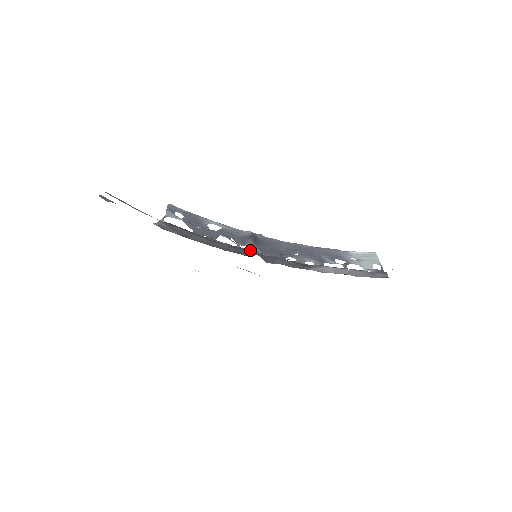
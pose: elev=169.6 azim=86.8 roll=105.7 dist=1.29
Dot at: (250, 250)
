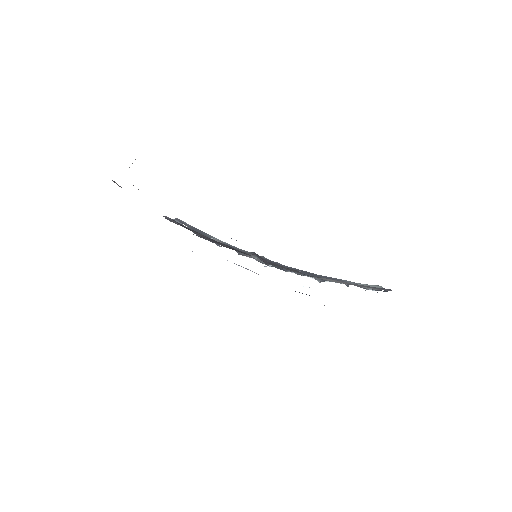
Dot at: occluded
